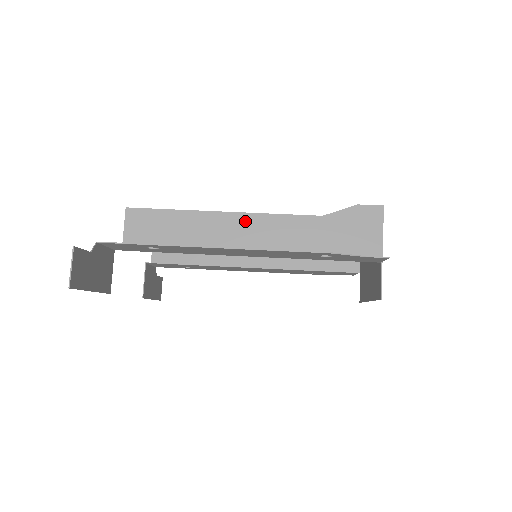
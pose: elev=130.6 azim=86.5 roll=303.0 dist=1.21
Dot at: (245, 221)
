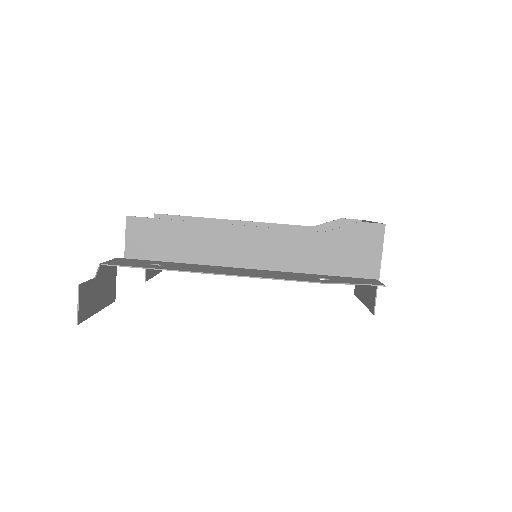
Dot at: (246, 234)
